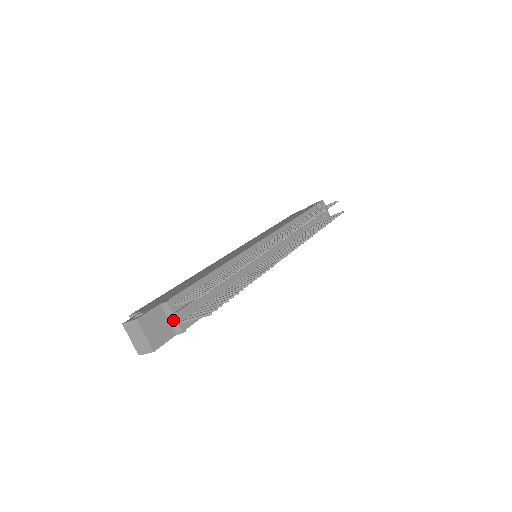
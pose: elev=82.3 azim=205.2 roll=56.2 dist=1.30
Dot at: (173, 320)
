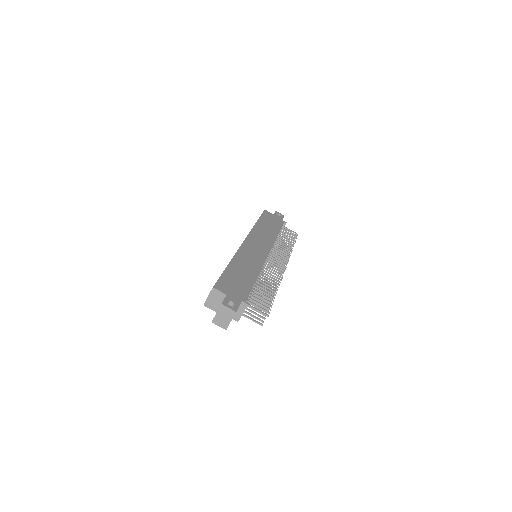
Dot at: (240, 313)
